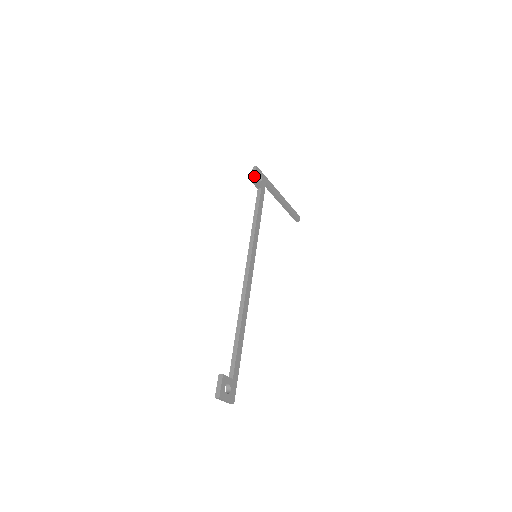
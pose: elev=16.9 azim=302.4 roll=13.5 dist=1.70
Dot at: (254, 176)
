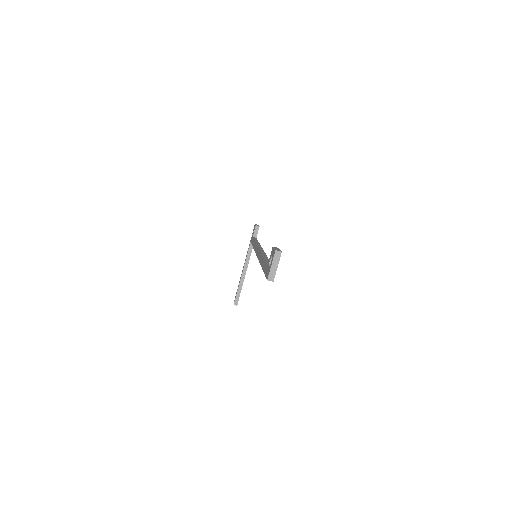
Dot at: occluded
